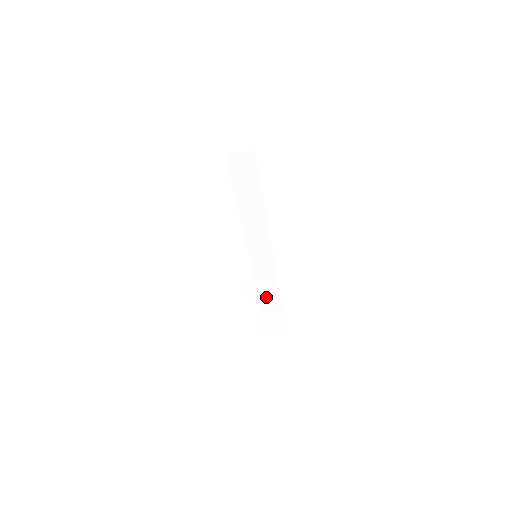
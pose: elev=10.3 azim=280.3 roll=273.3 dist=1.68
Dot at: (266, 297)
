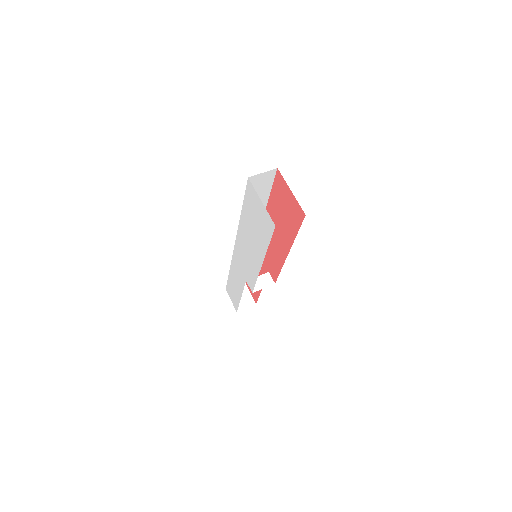
Dot at: occluded
